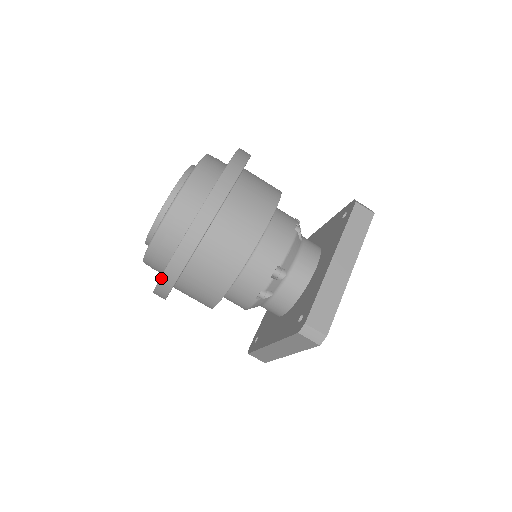
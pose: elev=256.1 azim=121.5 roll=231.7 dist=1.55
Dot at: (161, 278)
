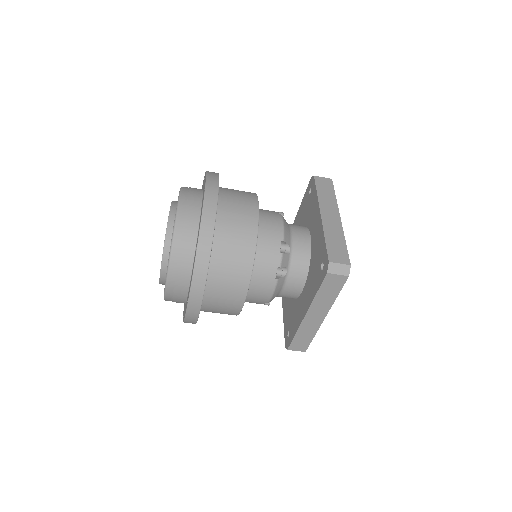
Dot at: (191, 287)
